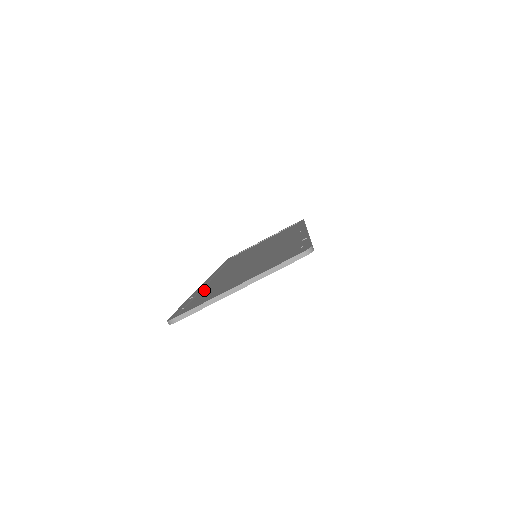
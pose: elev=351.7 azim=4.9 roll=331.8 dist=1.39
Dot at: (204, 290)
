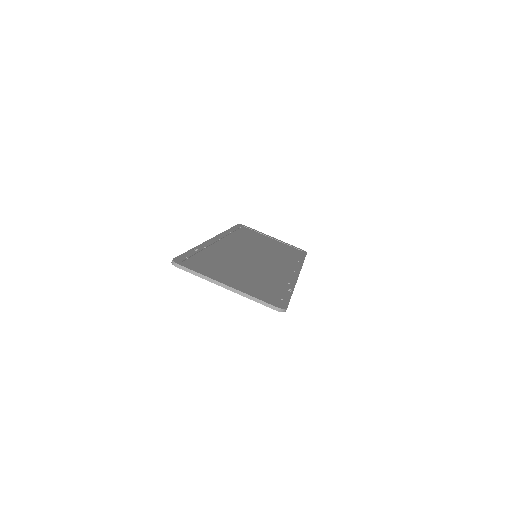
Dot at: (208, 252)
